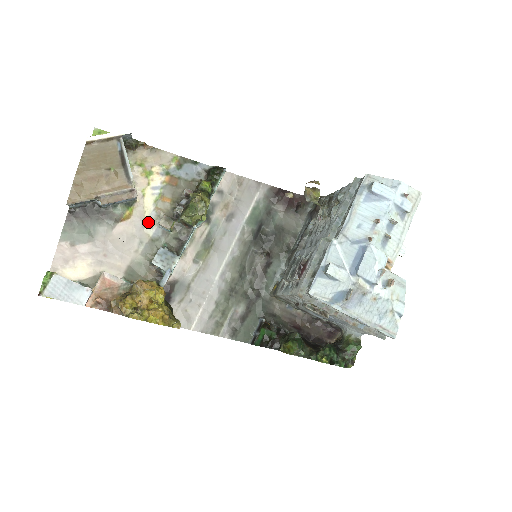
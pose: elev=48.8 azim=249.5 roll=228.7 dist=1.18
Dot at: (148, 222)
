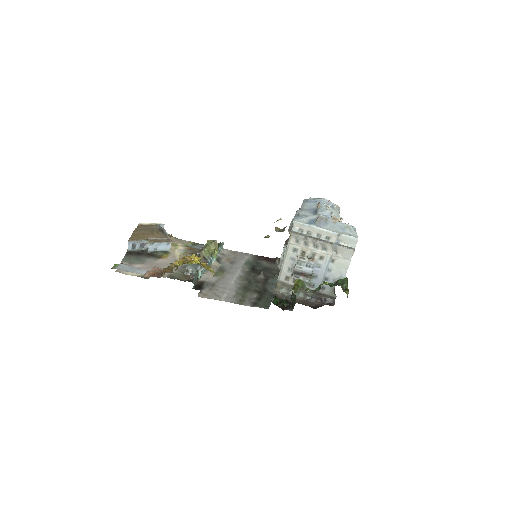
Dot at: occluded
